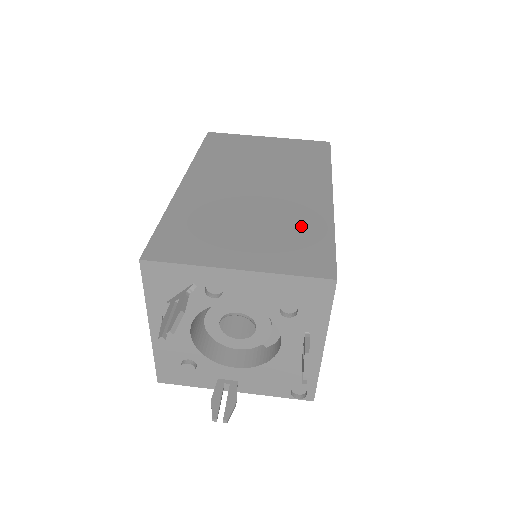
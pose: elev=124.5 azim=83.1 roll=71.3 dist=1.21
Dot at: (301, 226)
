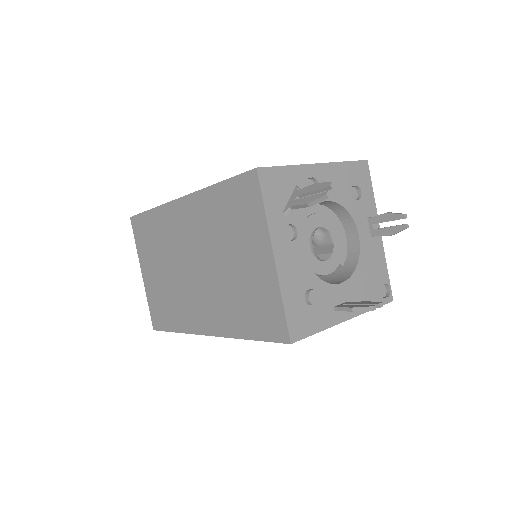
Dot at: occluded
